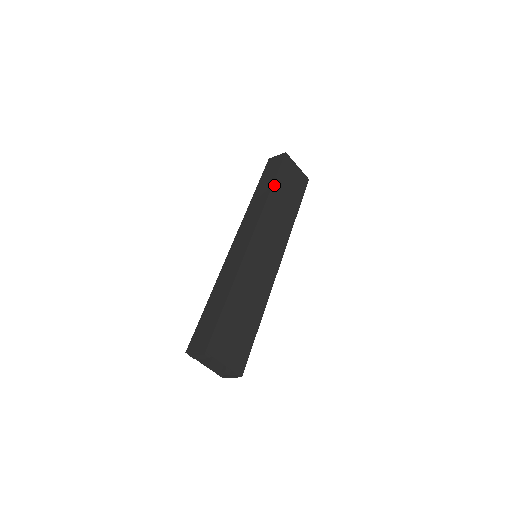
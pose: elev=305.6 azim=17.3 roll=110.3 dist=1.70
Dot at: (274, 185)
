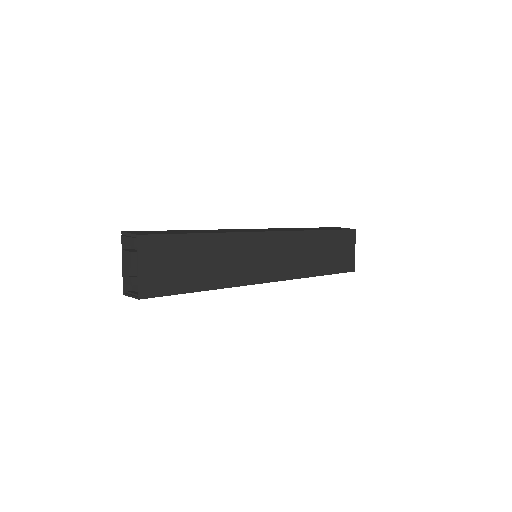
Dot at: (324, 232)
